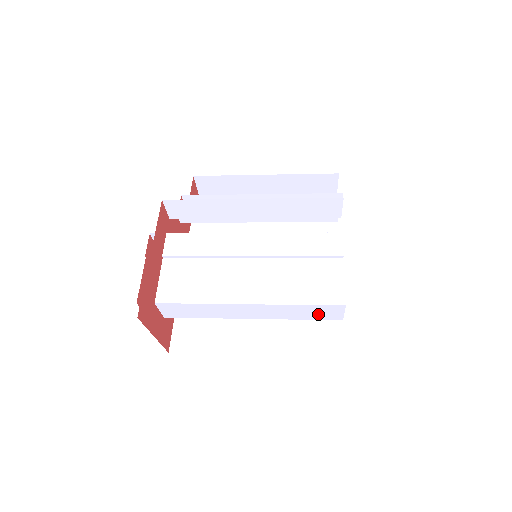
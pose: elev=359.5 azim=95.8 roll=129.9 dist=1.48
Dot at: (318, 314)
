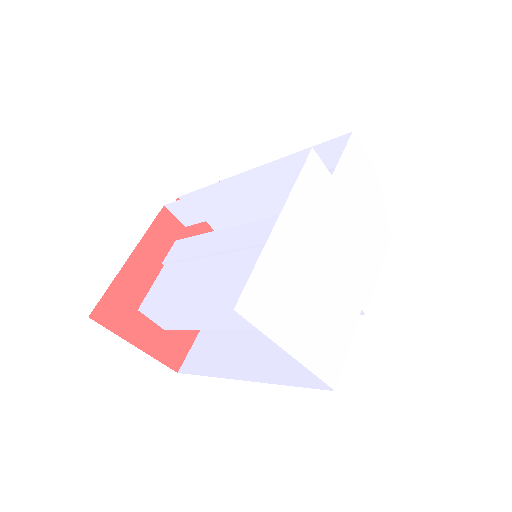
Dot at: occluded
